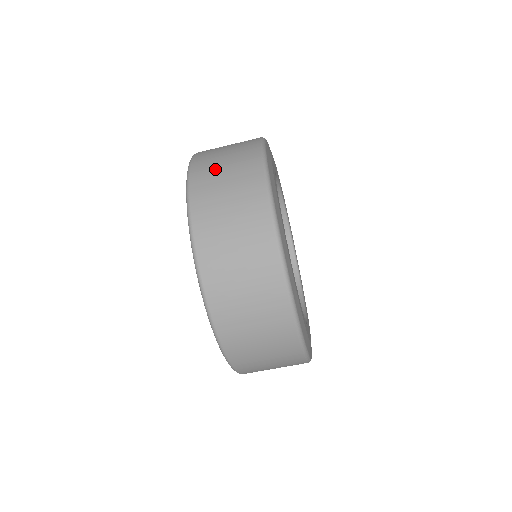
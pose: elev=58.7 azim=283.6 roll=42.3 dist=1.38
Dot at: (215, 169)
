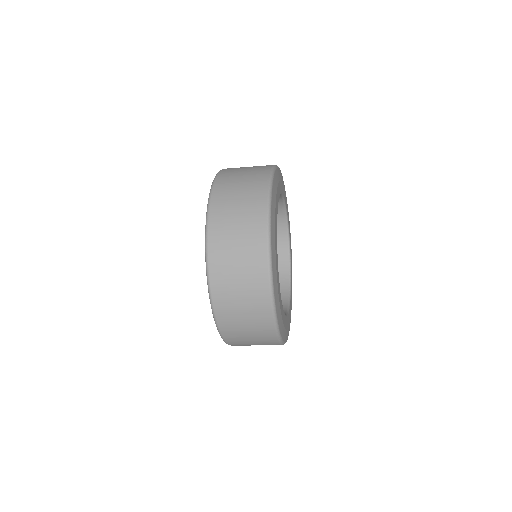
Dot at: (239, 330)
